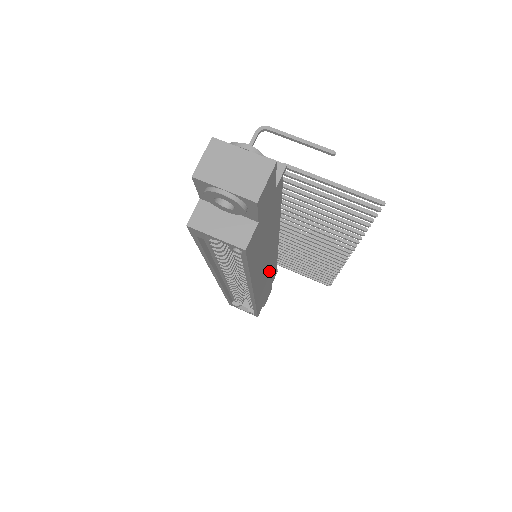
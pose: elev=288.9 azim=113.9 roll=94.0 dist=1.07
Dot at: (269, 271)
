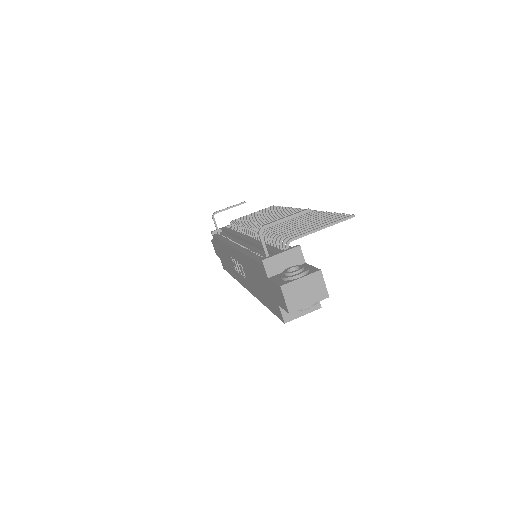
Dot at: occluded
